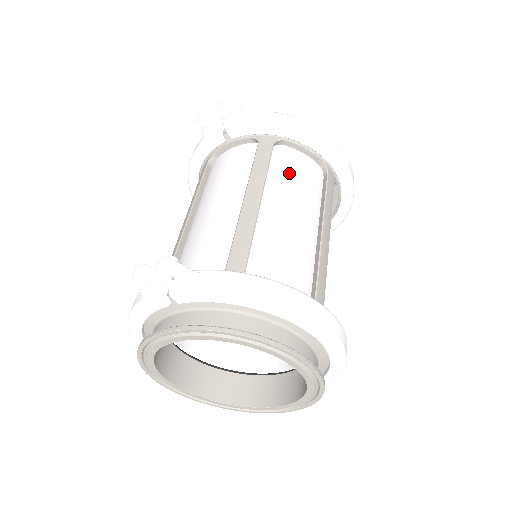
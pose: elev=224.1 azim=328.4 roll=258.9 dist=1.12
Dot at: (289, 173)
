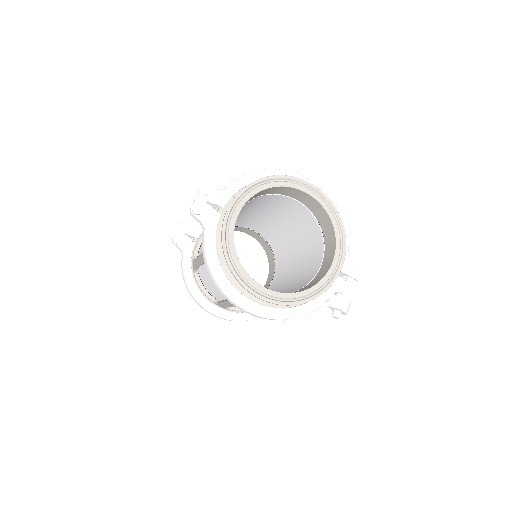
Dot at: occluded
